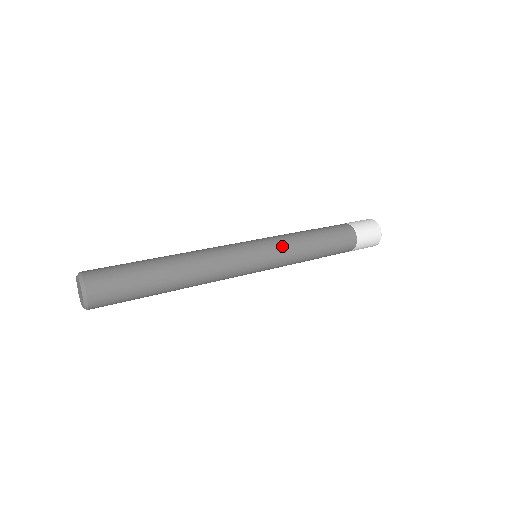
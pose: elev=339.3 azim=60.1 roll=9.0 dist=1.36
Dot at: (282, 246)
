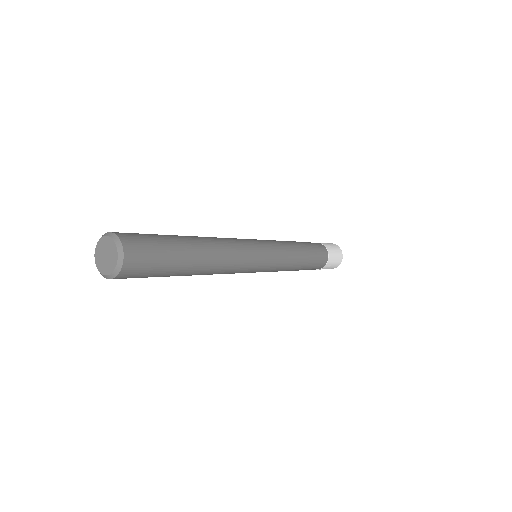
Dot at: (275, 242)
